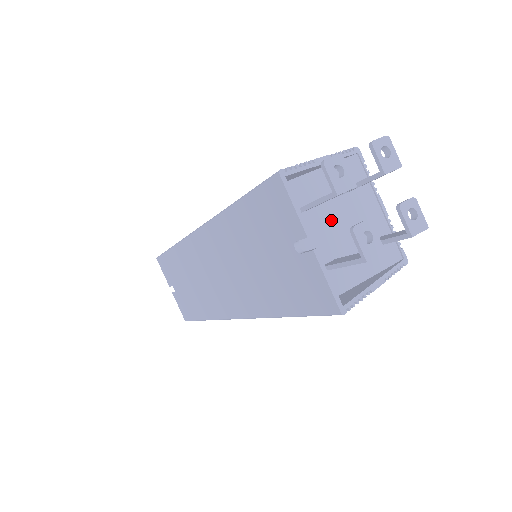
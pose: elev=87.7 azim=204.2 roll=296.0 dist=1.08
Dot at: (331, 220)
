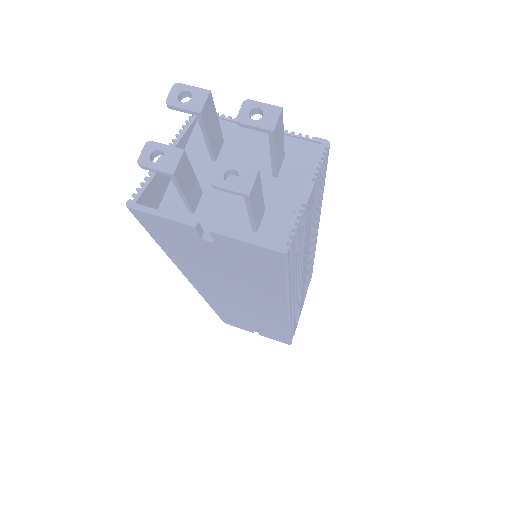
Dot at: occluded
